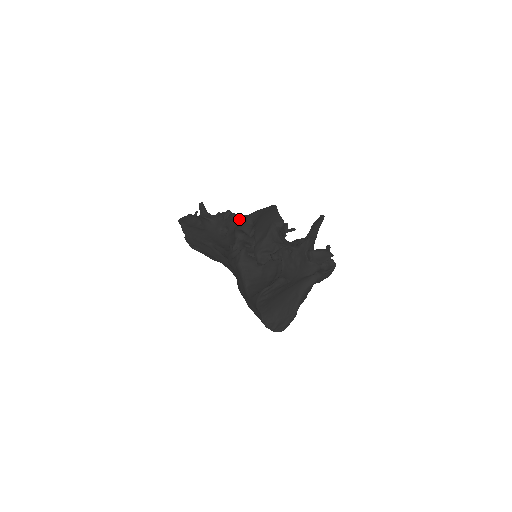
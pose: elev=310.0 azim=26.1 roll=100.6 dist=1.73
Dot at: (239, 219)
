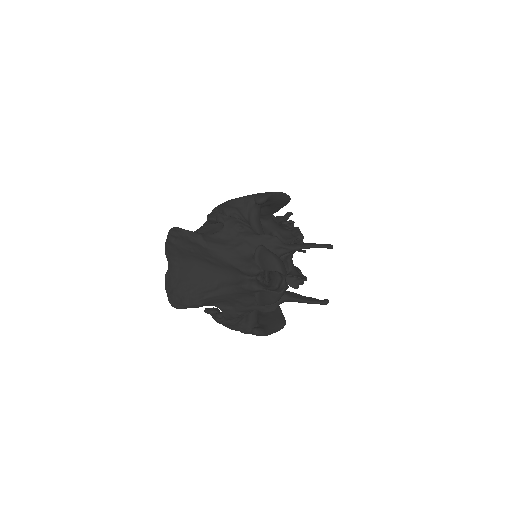
Dot at: occluded
